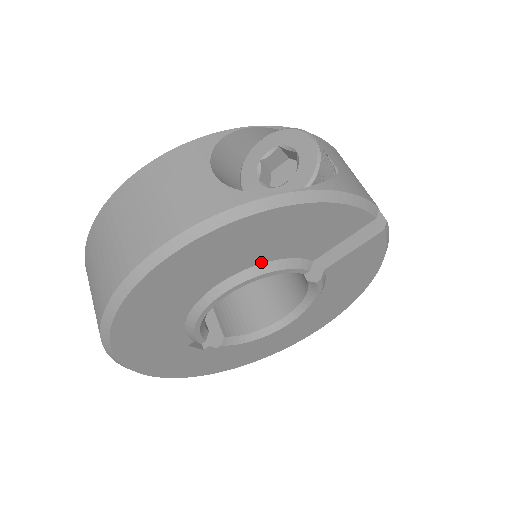
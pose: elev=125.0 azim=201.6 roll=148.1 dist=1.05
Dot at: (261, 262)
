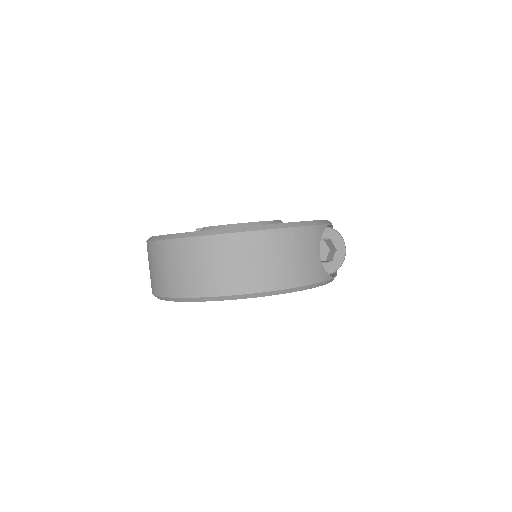
Dot at: occluded
